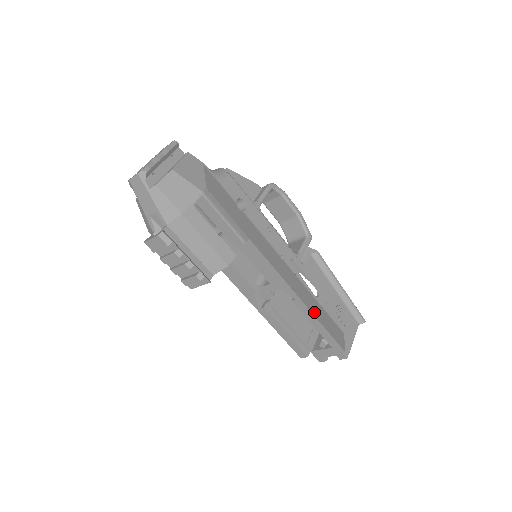
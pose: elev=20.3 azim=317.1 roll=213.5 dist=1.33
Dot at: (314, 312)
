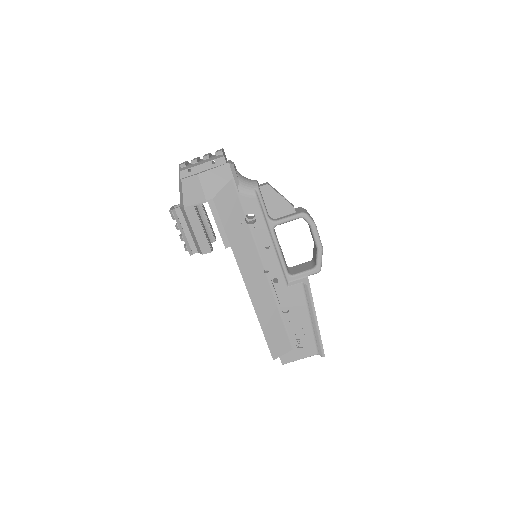
Dot at: (263, 320)
